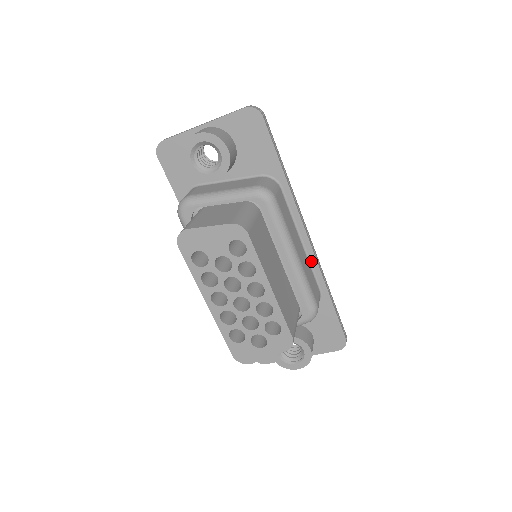
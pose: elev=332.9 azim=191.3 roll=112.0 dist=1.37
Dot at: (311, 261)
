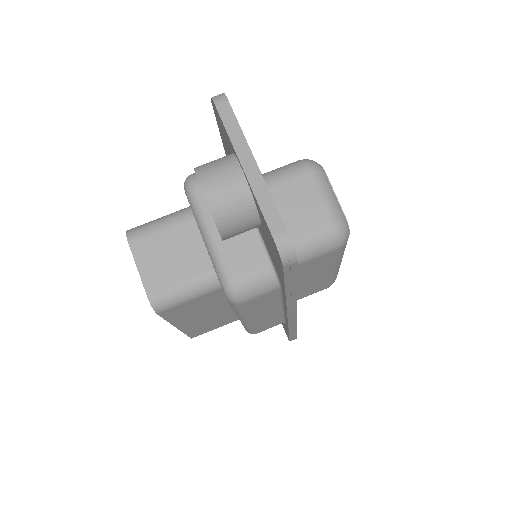
Dot at: (285, 316)
